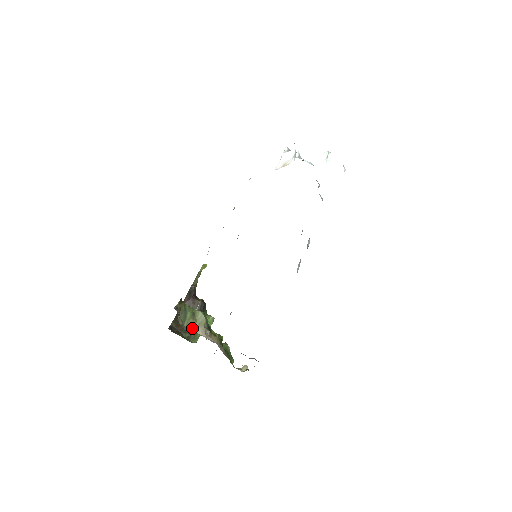
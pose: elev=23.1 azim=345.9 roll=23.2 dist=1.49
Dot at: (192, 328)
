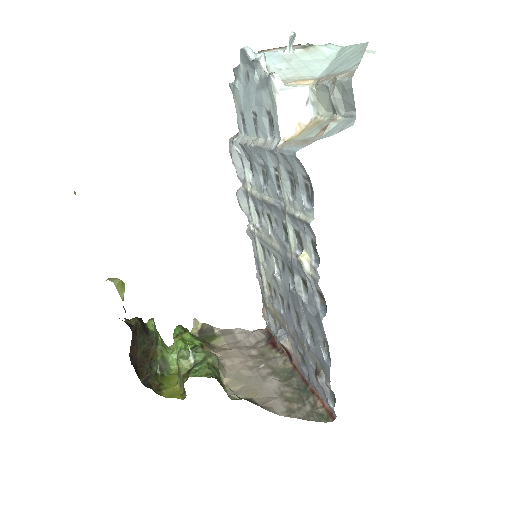
Dot at: (221, 380)
